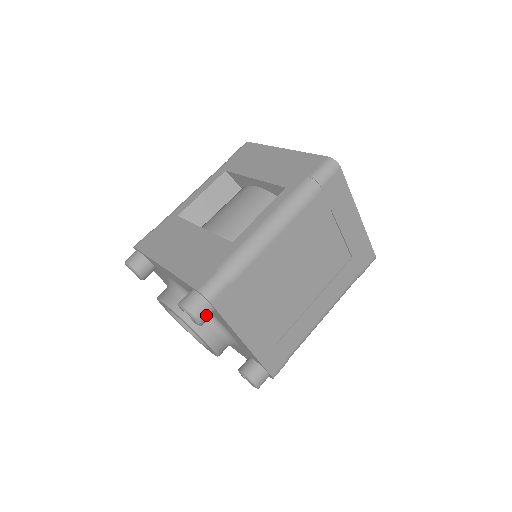
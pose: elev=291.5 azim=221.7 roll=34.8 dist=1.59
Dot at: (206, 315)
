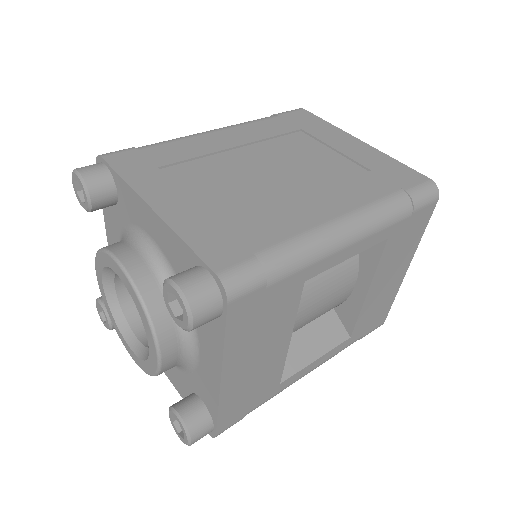
Dot at: (94, 171)
